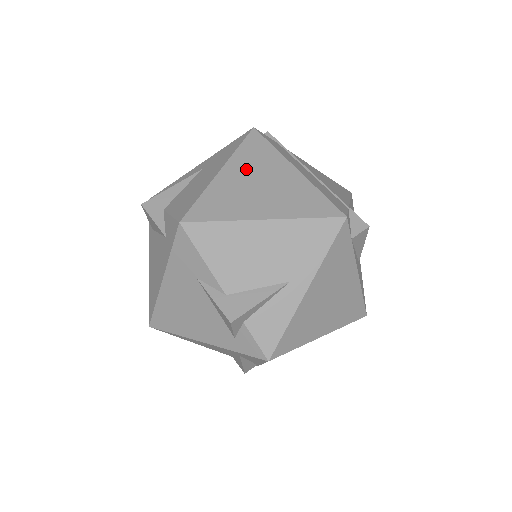
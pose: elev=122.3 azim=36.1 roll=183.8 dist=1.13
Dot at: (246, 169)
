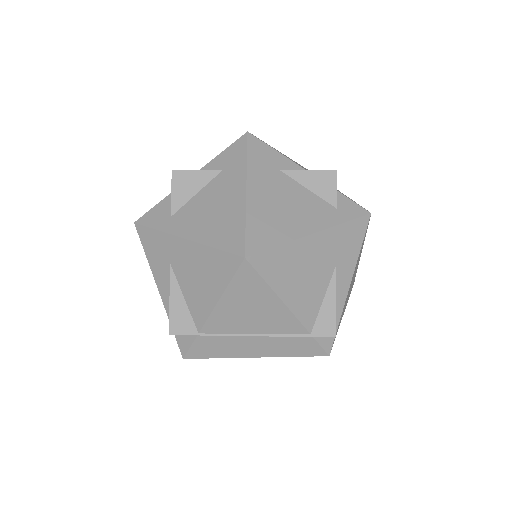
Dot at: occluded
